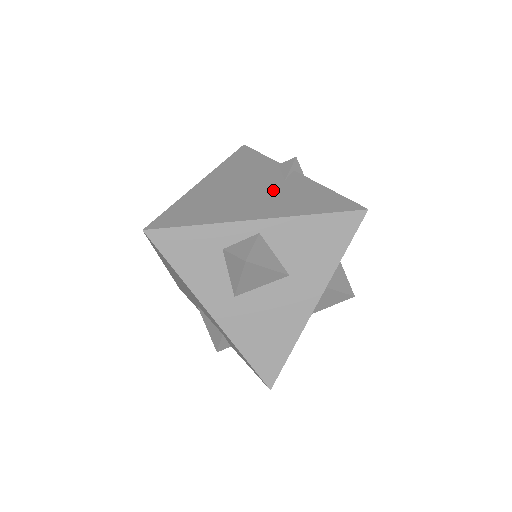
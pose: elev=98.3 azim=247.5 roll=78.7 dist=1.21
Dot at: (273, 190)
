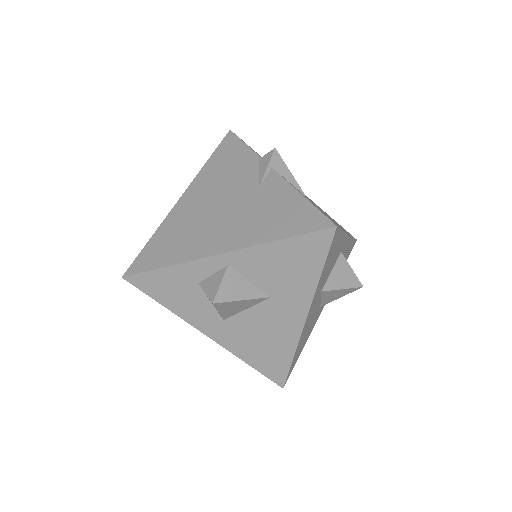
Dot at: (245, 204)
